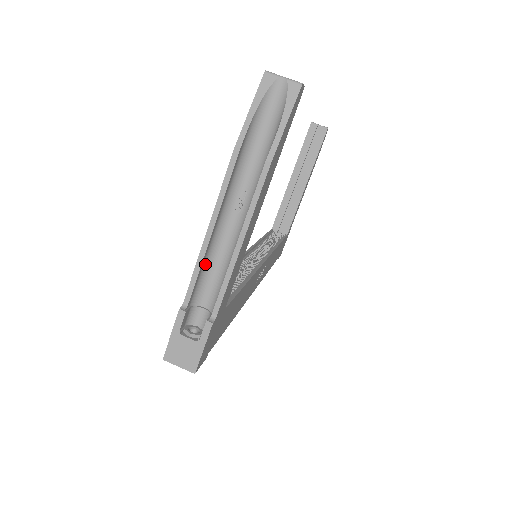
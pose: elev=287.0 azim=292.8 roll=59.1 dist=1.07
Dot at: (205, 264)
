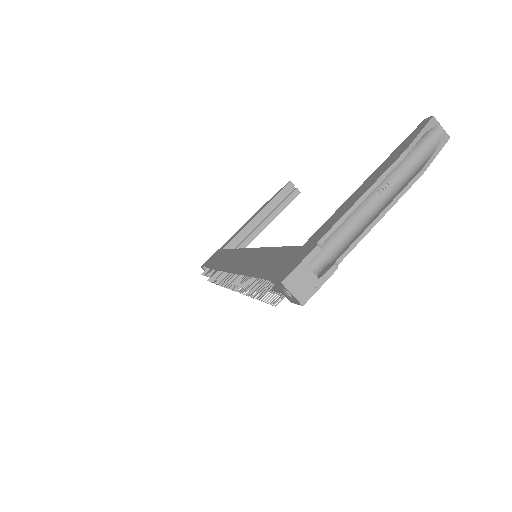
Dot at: (341, 221)
